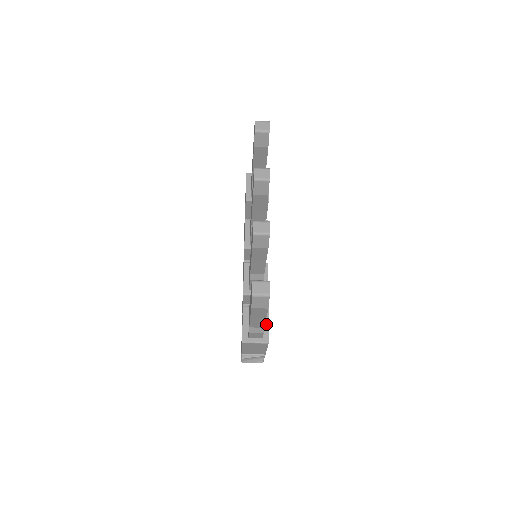
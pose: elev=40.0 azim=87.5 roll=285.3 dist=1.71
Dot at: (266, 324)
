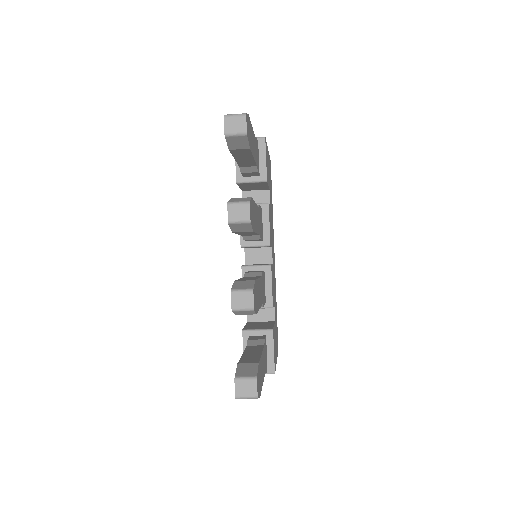
Dot at: (271, 352)
